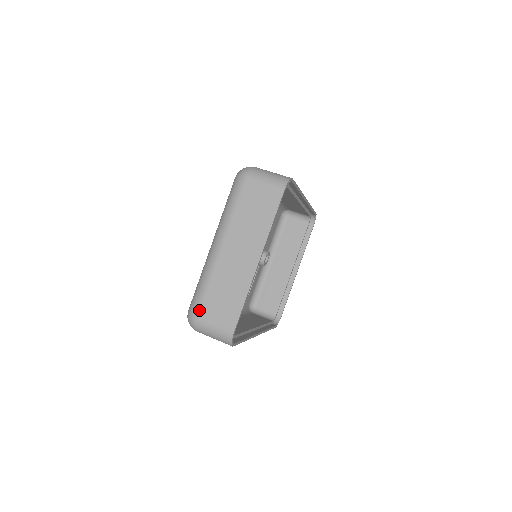
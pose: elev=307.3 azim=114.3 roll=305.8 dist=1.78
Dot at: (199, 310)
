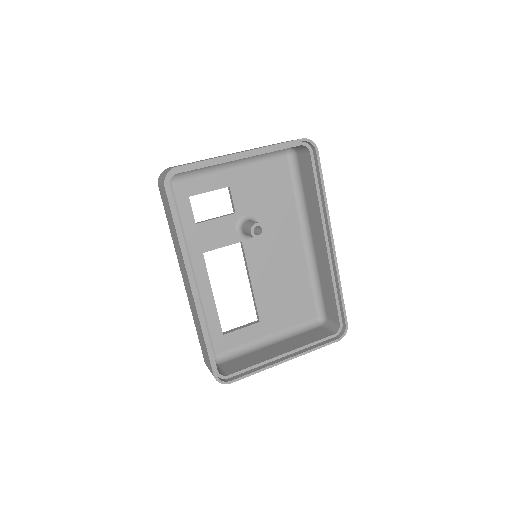
Dot at: occluded
